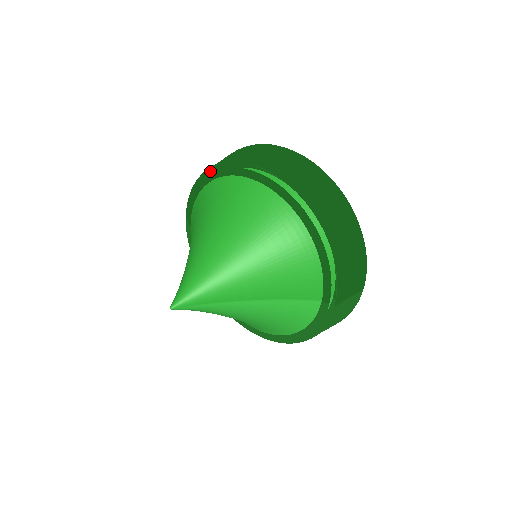
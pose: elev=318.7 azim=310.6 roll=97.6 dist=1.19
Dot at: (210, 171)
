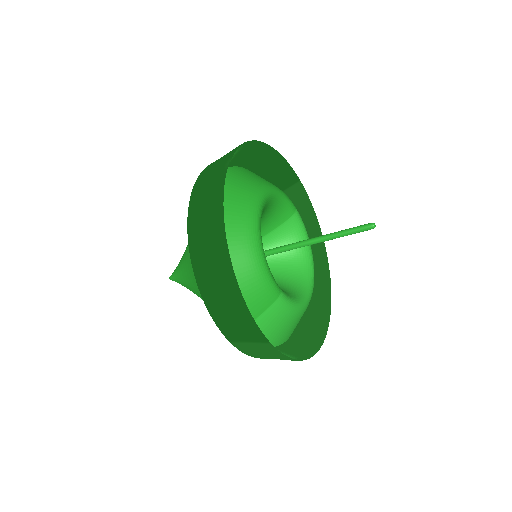
Dot at: occluded
